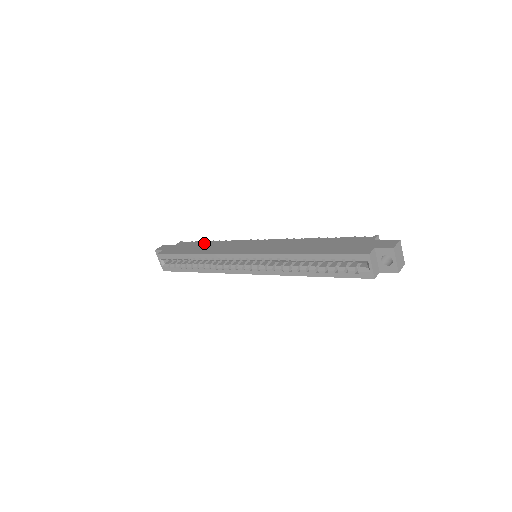
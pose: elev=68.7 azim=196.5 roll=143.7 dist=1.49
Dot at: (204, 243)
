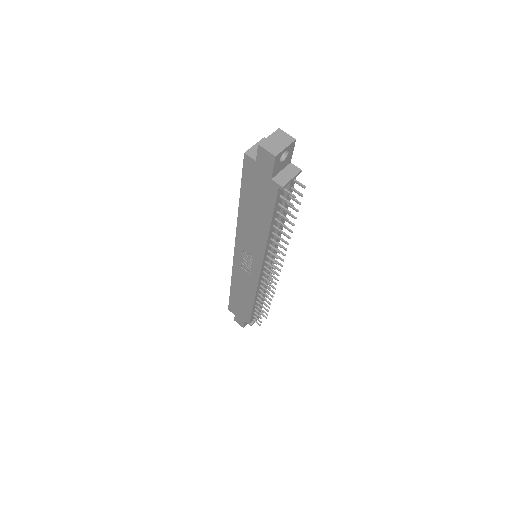
Dot at: occluded
